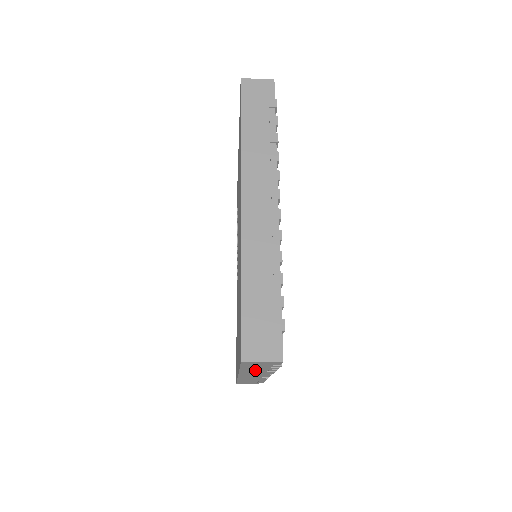
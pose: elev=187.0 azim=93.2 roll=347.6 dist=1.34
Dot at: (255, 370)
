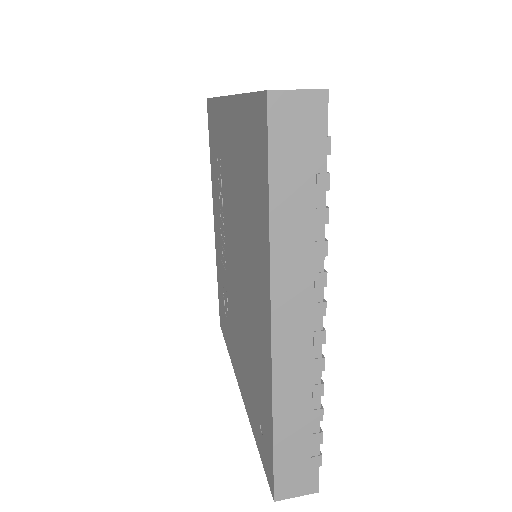
Dot at: occluded
